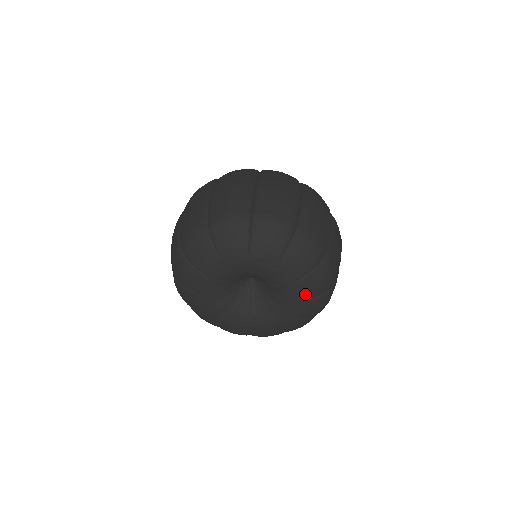
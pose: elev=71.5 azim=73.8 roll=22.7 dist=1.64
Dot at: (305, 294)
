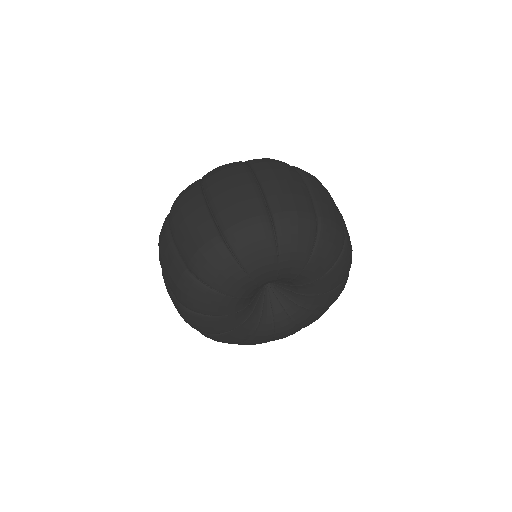
Dot at: (325, 266)
